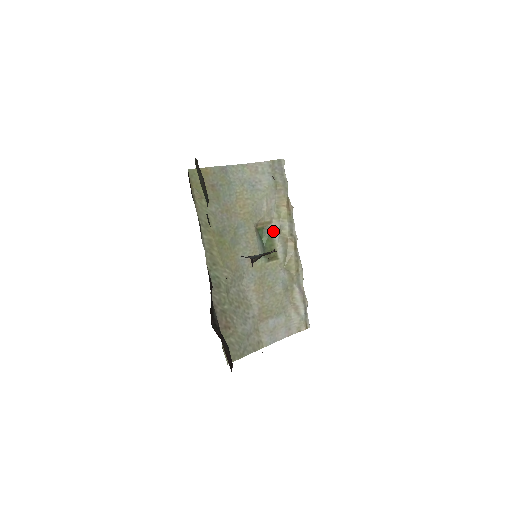
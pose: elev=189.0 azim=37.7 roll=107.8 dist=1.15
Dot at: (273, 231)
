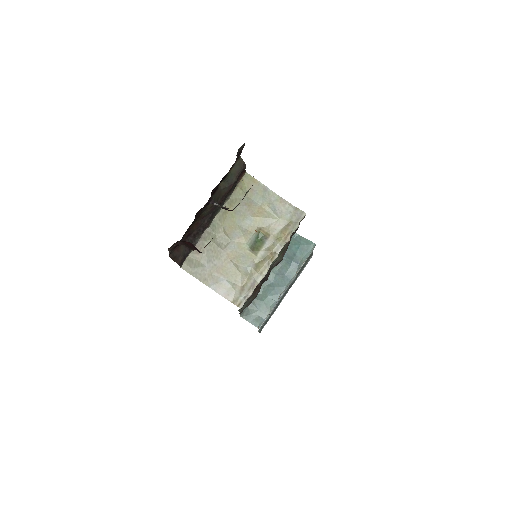
Dot at: (267, 241)
